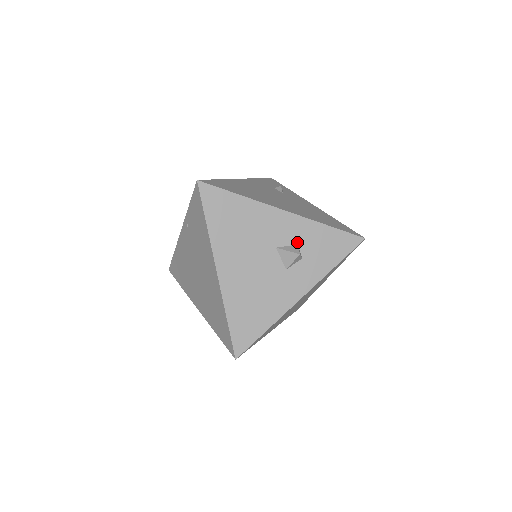
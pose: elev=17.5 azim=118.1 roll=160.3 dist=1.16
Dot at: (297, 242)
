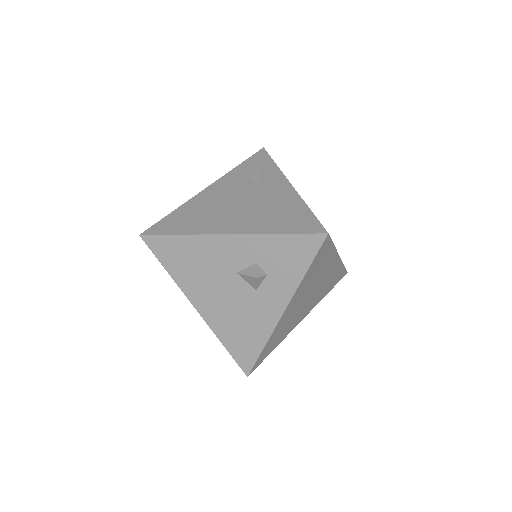
Dot at: (255, 261)
